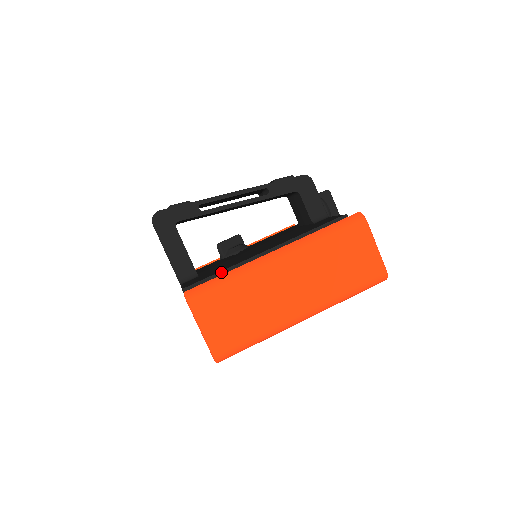
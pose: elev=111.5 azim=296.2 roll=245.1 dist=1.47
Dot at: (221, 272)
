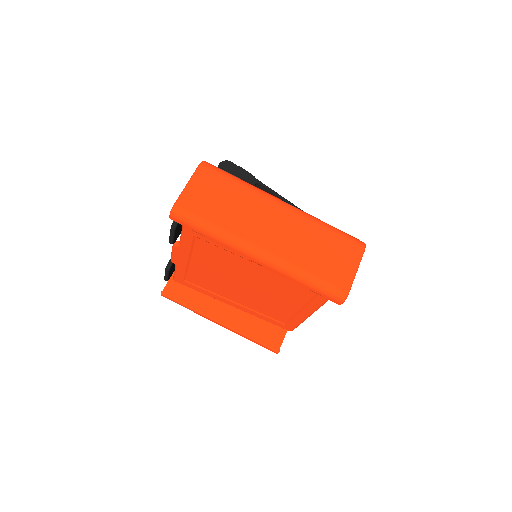
Dot at: occluded
